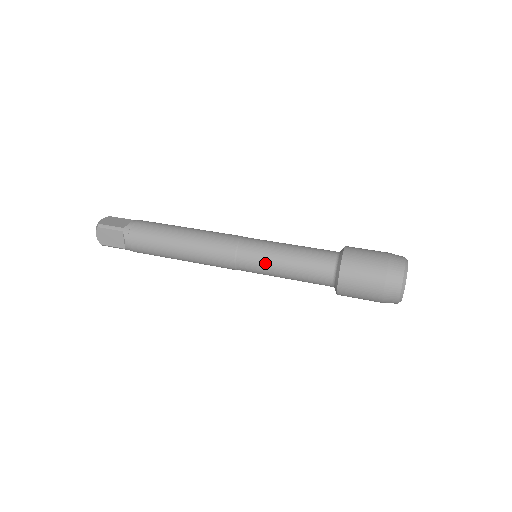
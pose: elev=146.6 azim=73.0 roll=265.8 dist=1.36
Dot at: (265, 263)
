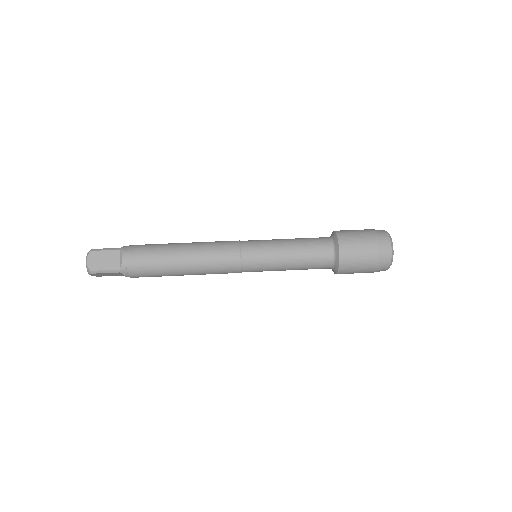
Dot at: (270, 249)
